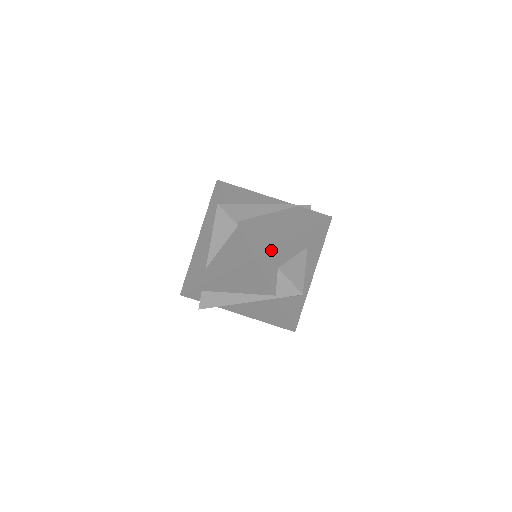
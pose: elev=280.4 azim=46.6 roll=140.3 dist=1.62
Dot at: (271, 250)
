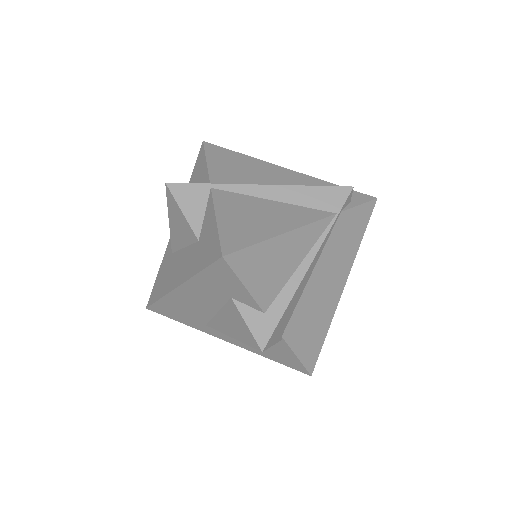
Dot at: (321, 345)
